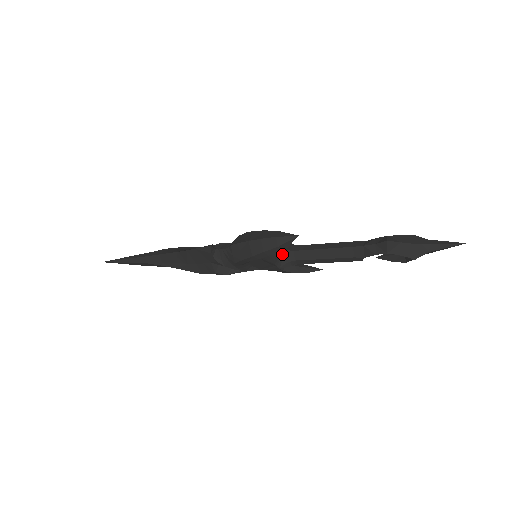
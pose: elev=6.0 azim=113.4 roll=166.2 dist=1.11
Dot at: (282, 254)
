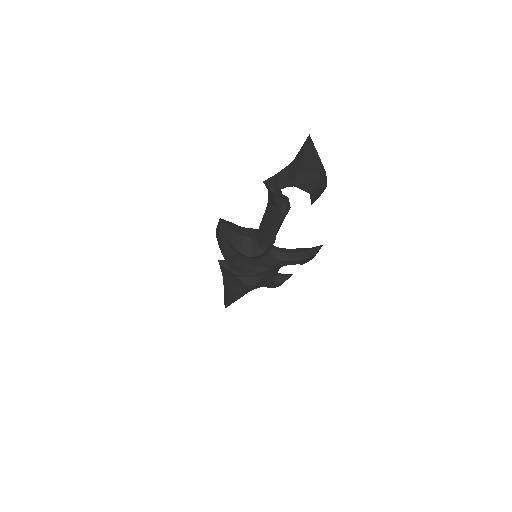
Dot at: (249, 243)
